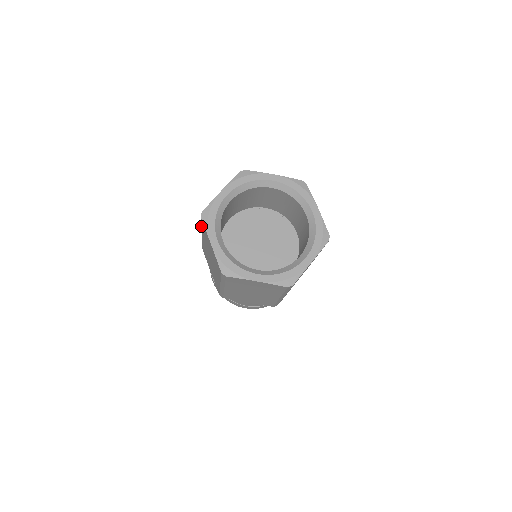
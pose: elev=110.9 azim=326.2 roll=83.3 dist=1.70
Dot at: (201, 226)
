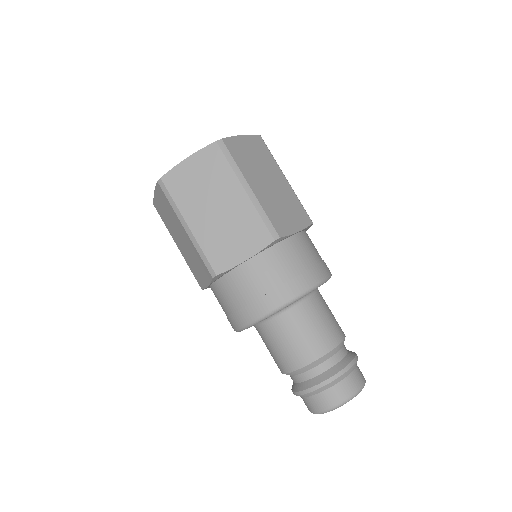
Dot at: (164, 223)
